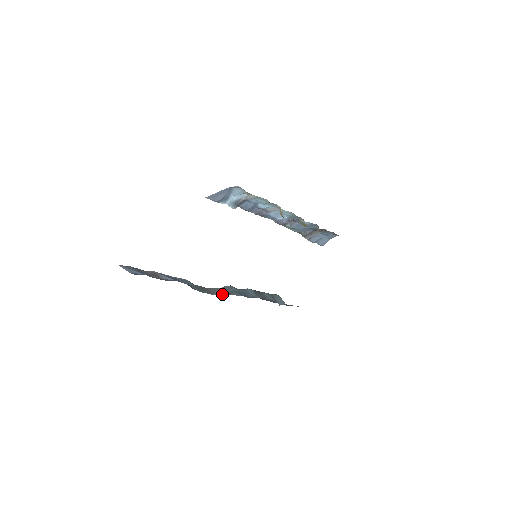
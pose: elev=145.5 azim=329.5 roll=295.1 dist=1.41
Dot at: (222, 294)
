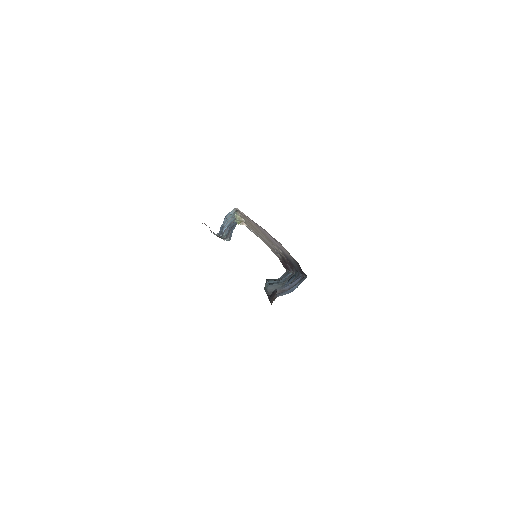
Dot at: occluded
